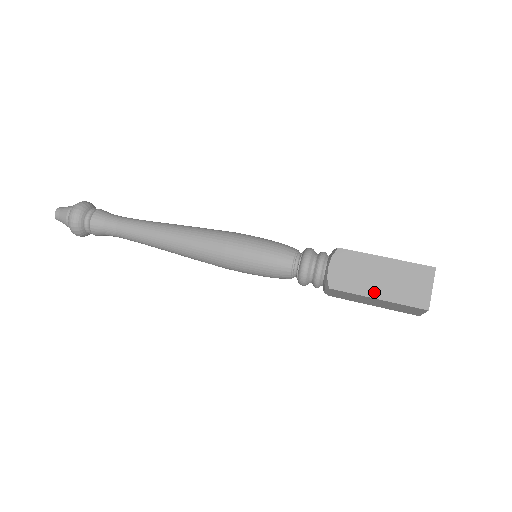
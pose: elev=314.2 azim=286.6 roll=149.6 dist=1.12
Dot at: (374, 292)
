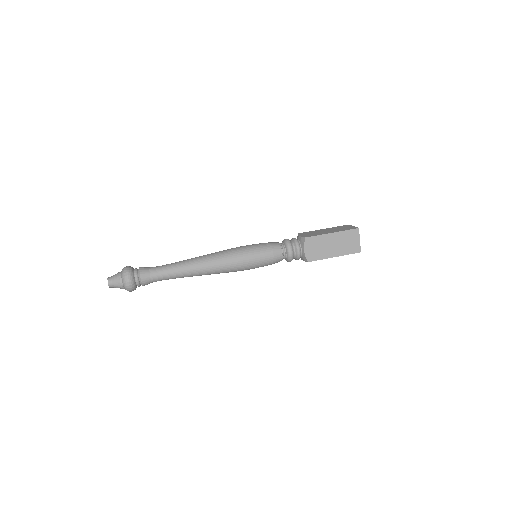
Dot at: (332, 254)
